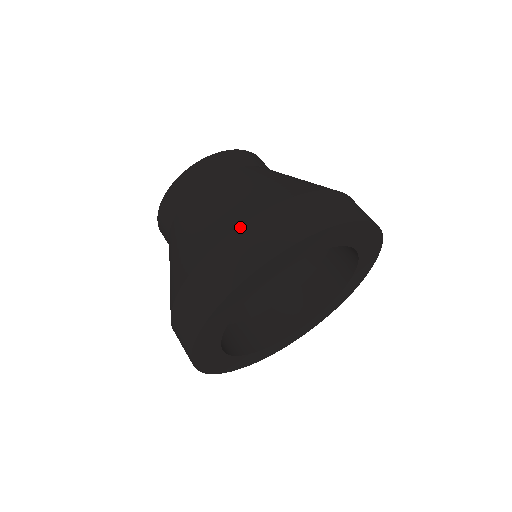
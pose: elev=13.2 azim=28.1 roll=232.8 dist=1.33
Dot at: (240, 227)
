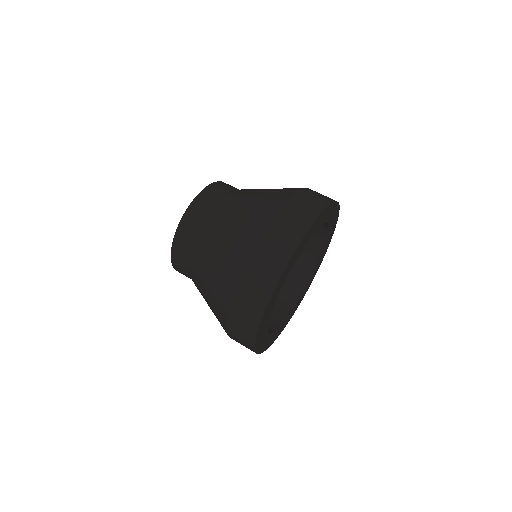
Dot at: (242, 275)
